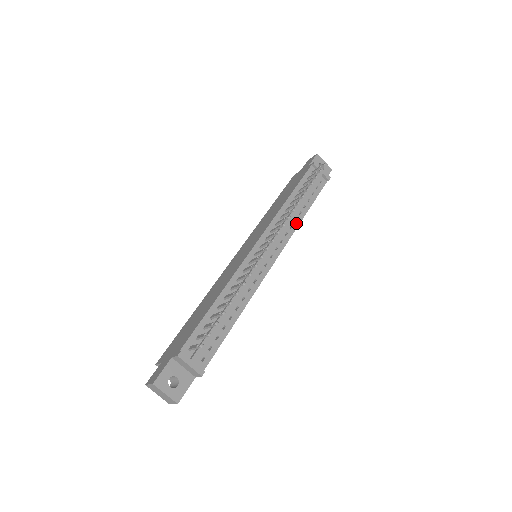
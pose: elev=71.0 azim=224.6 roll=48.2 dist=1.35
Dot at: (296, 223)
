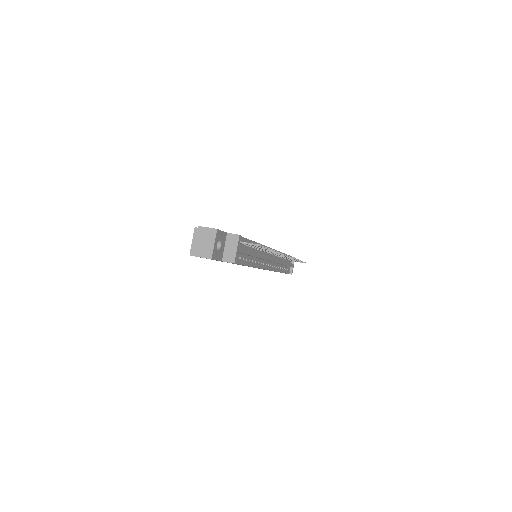
Dot at: (278, 269)
